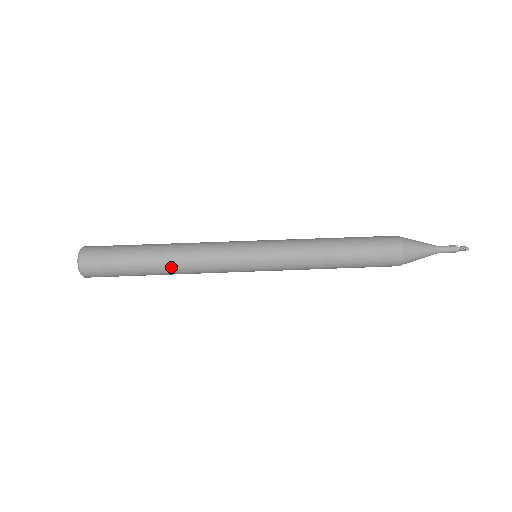
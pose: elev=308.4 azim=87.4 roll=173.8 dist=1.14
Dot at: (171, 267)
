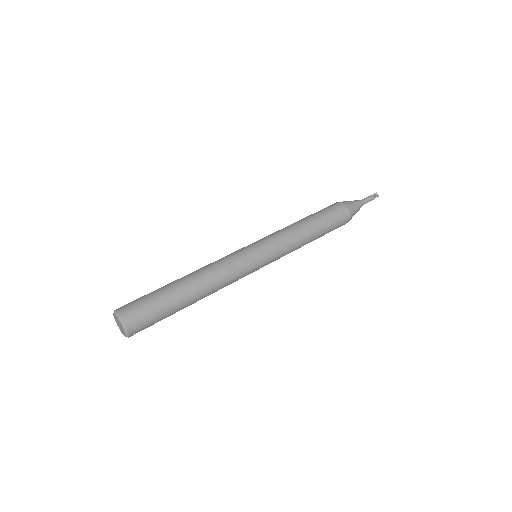
Dot at: occluded
